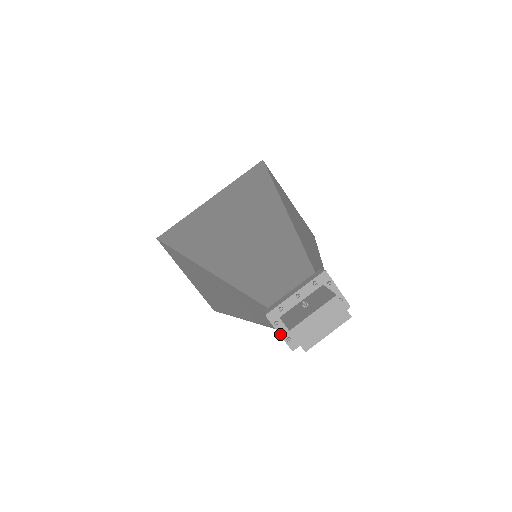
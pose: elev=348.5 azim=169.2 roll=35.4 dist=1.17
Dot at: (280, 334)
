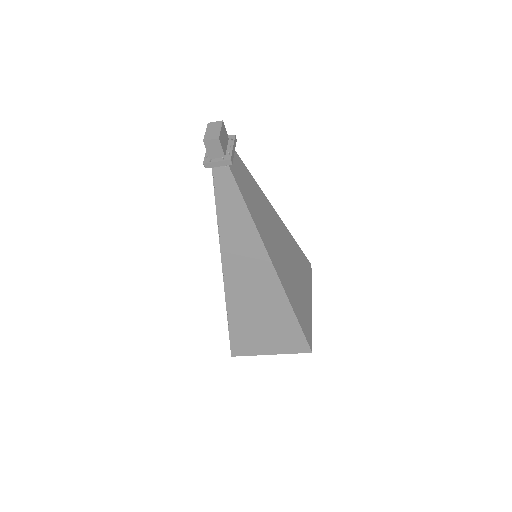
Dot at: (217, 161)
